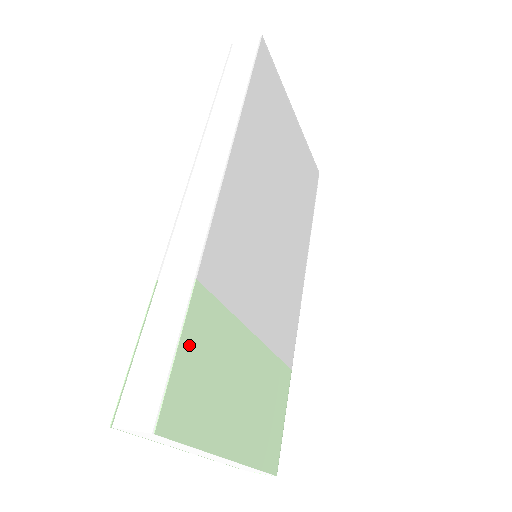
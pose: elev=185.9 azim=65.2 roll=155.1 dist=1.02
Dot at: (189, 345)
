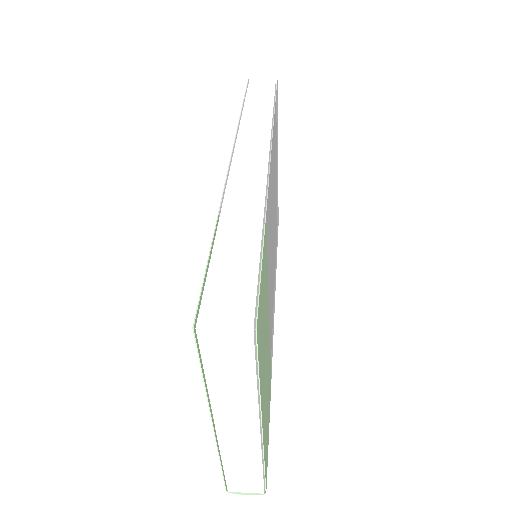
Dot at: (263, 270)
